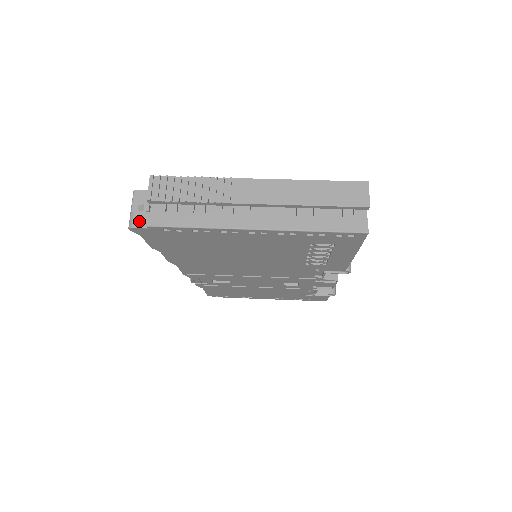
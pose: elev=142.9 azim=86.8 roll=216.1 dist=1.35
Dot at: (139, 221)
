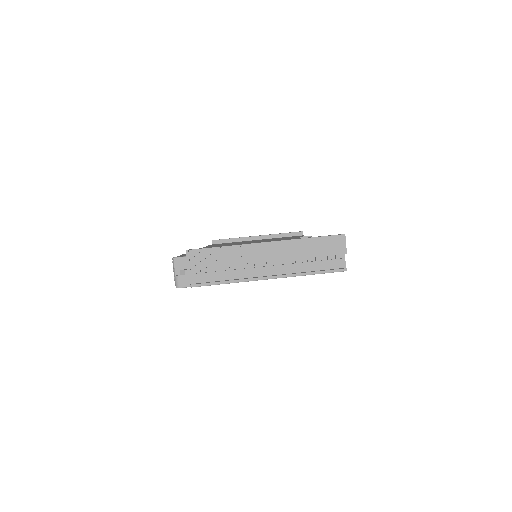
Dot at: (183, 283)
